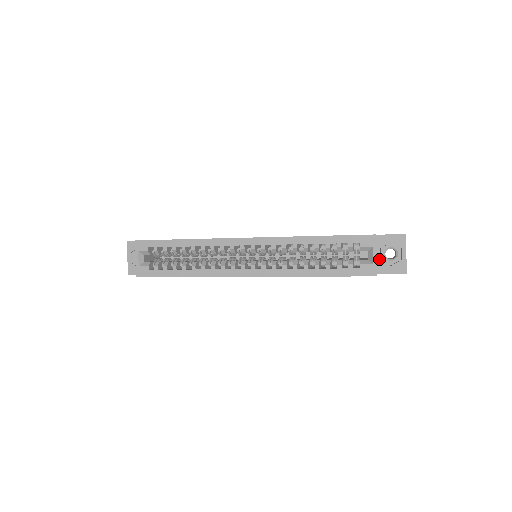
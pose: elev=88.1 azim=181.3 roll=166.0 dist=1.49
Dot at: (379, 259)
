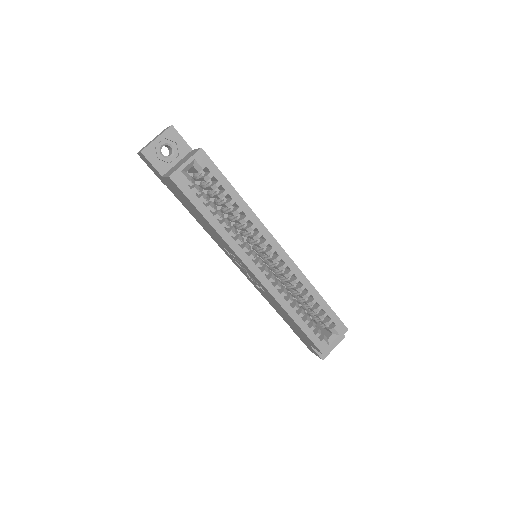
Dot at: occluded
